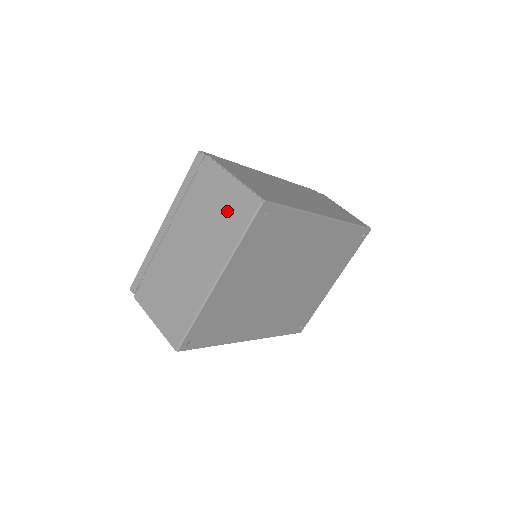
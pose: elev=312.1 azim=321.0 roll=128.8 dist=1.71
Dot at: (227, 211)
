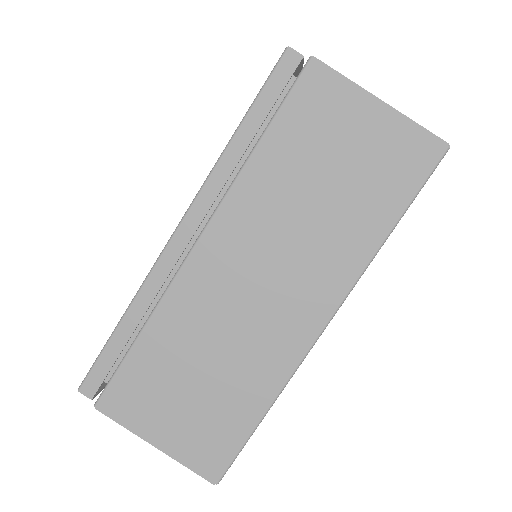
Dot at: occluded
